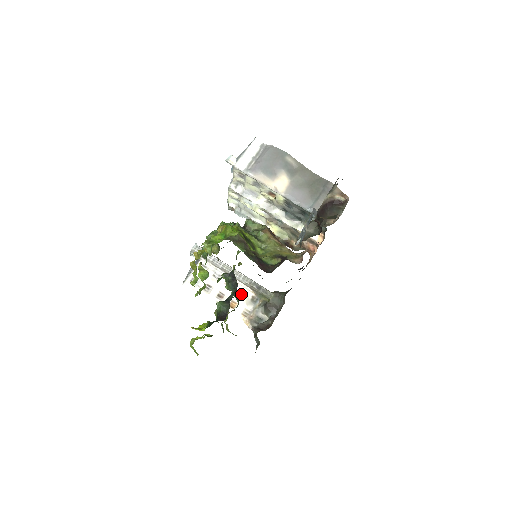
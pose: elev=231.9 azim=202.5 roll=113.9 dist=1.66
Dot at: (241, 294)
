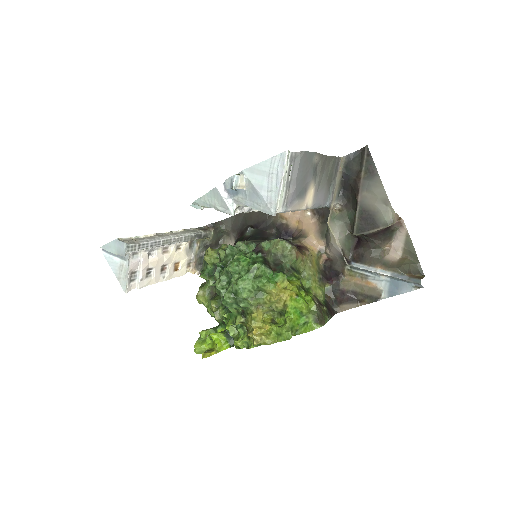
Dot at: (180, 251)
